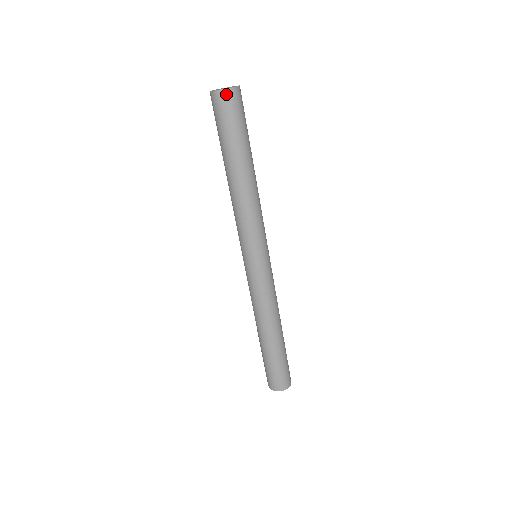
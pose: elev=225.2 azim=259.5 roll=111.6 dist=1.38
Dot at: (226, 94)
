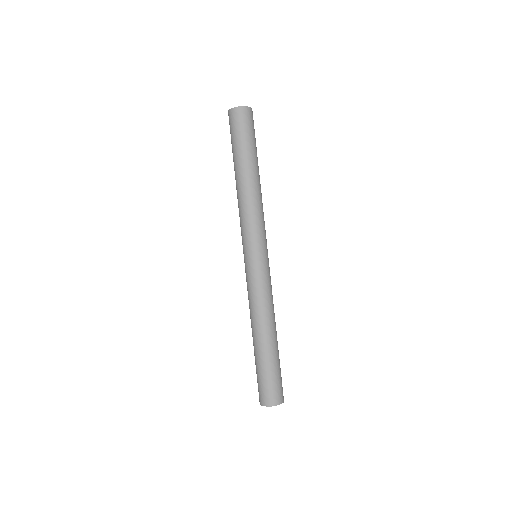
Dot at: (242, 110)
